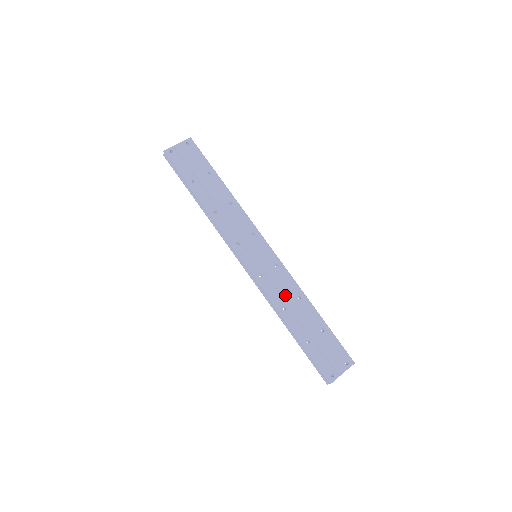
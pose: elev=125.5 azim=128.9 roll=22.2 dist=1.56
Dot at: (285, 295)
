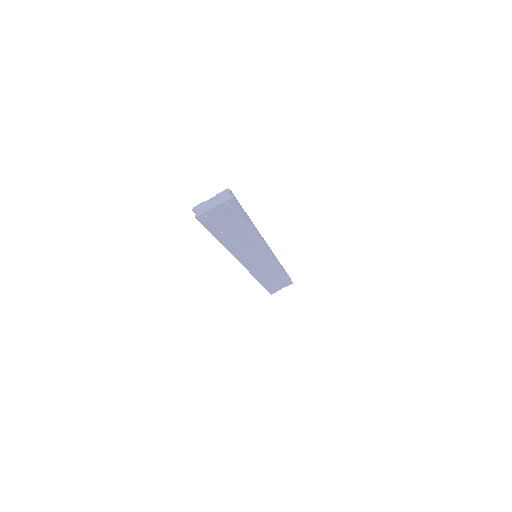
Dot at: (267, 271)
